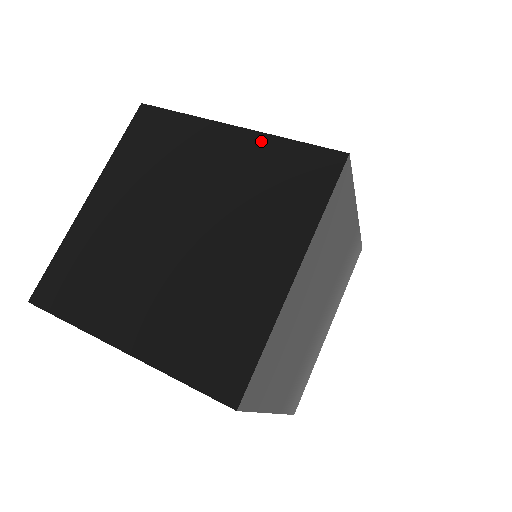
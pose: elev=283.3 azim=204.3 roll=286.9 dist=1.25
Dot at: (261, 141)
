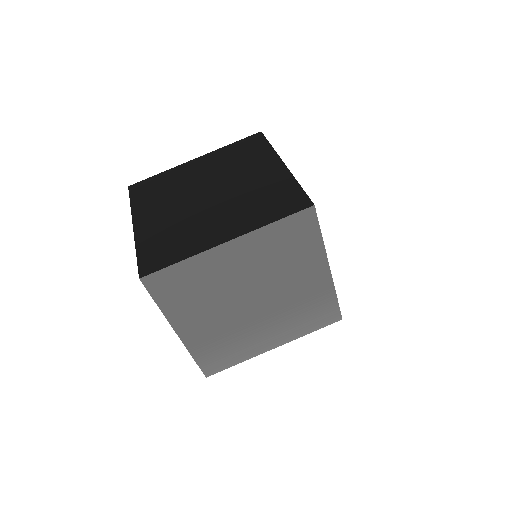
Dot at: (286, 176)
